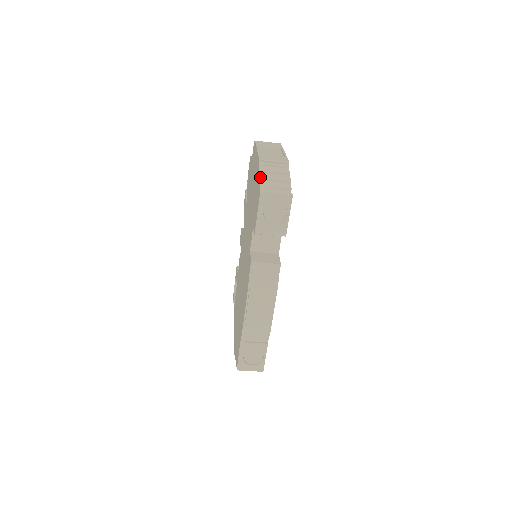
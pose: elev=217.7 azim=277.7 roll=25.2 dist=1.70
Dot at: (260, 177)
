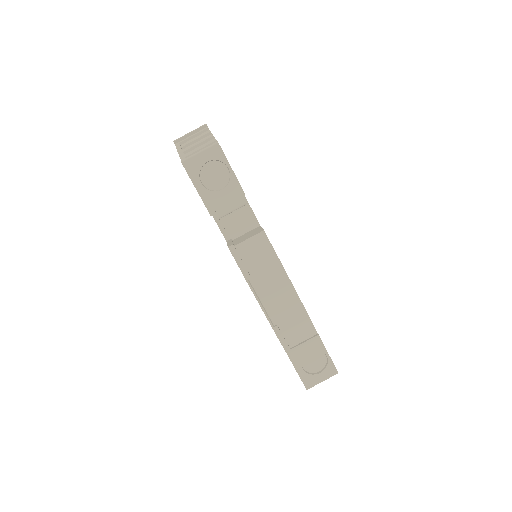
Dot at: (179, 153)
